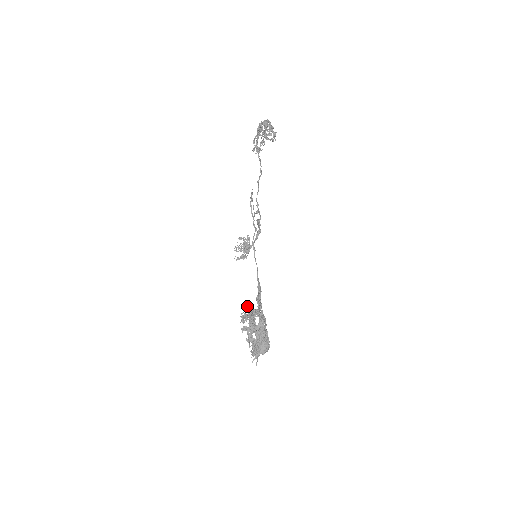
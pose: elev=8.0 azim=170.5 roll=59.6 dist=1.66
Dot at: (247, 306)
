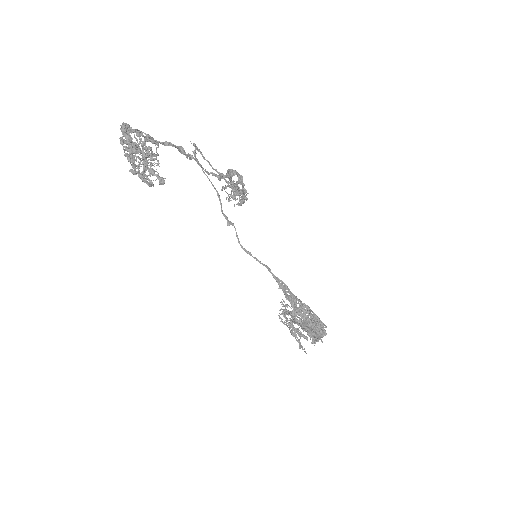
Dot at: occluded
